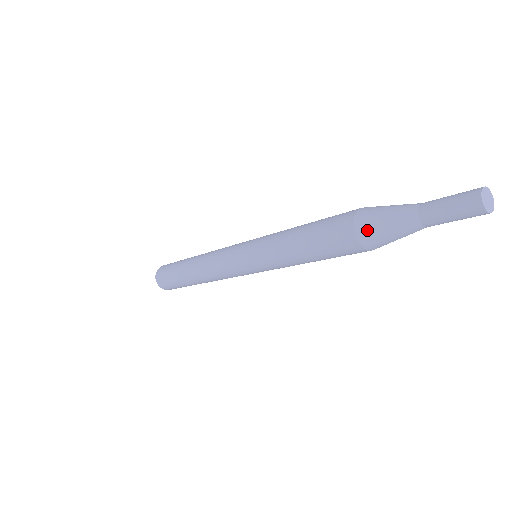
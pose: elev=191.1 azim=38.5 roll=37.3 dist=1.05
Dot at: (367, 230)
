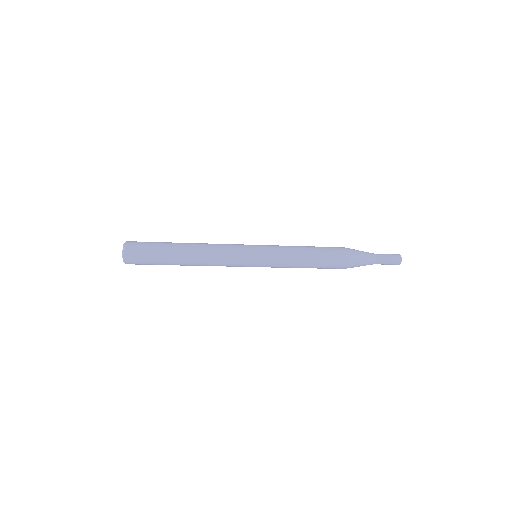
Dot at: (353, 265)
